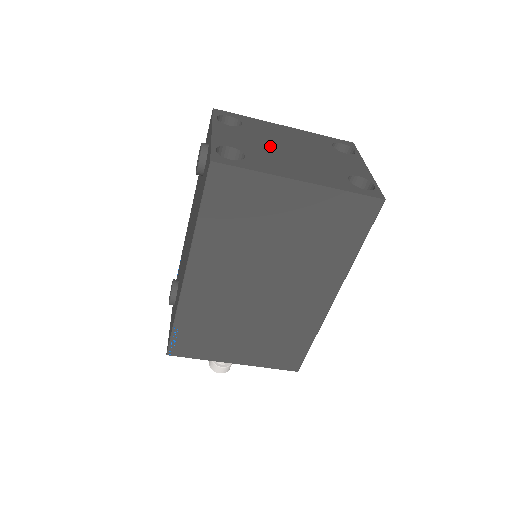
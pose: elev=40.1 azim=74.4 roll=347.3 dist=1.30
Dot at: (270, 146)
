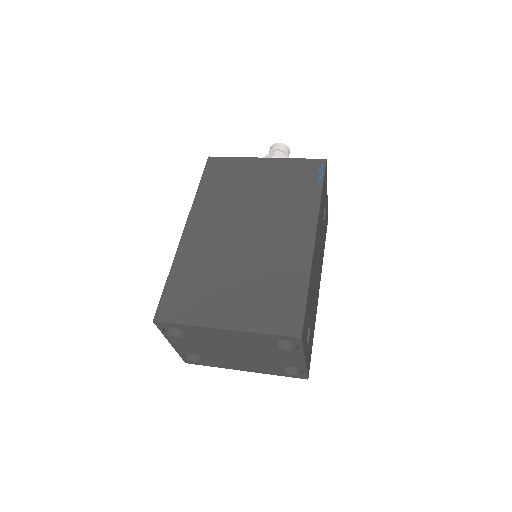
Dot at: (216, 351)
